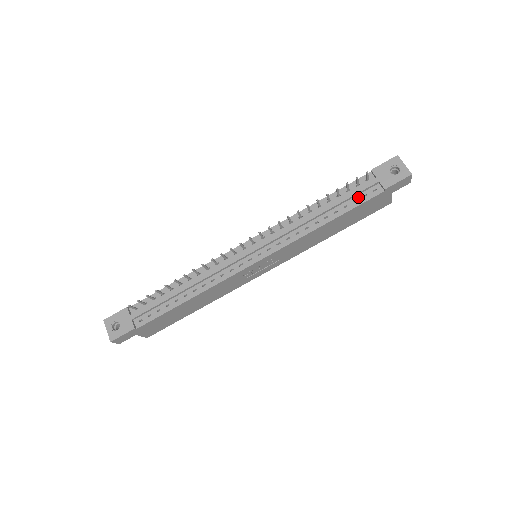
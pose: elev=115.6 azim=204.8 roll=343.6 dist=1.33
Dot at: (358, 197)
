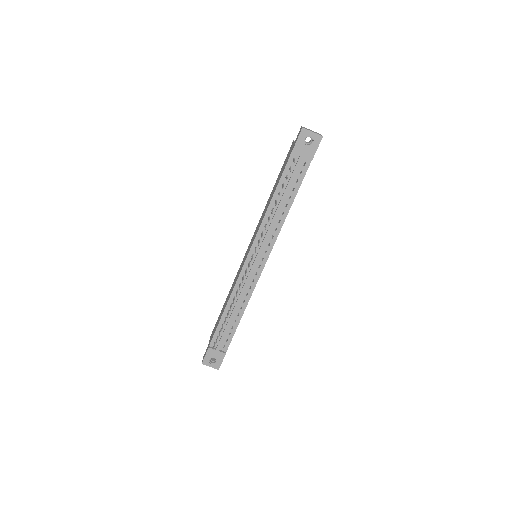
Dot at: (297, 177)
